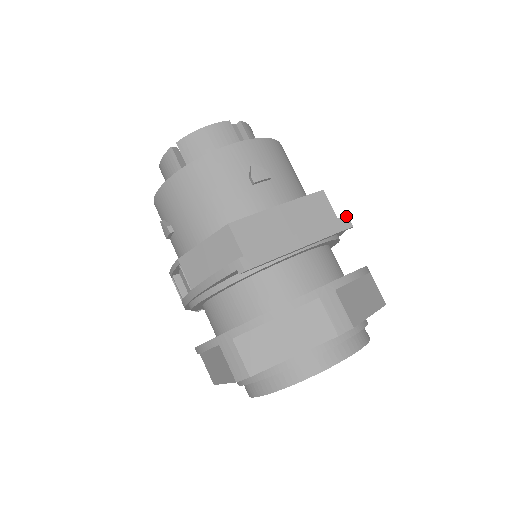
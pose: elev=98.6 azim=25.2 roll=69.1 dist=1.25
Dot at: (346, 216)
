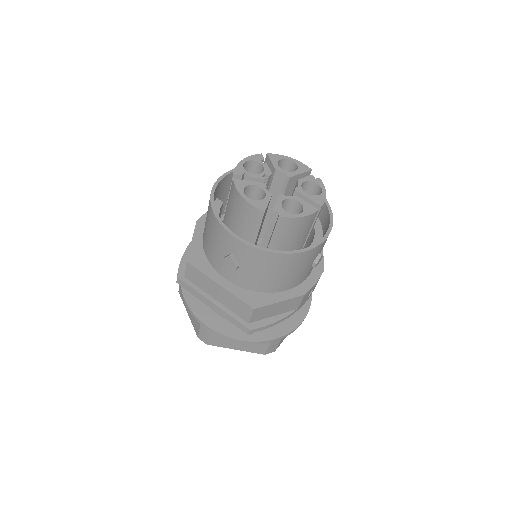
Dot at: (249, 329)
